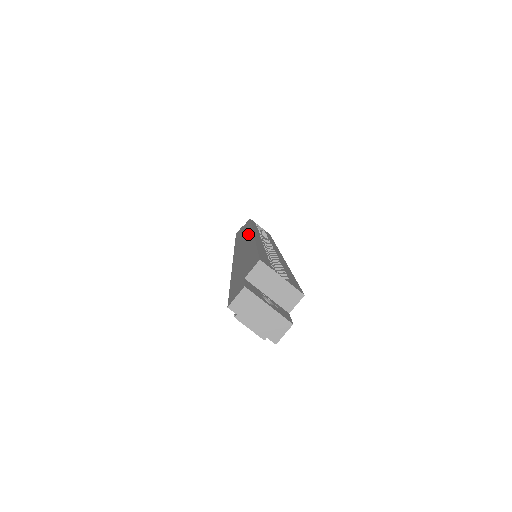
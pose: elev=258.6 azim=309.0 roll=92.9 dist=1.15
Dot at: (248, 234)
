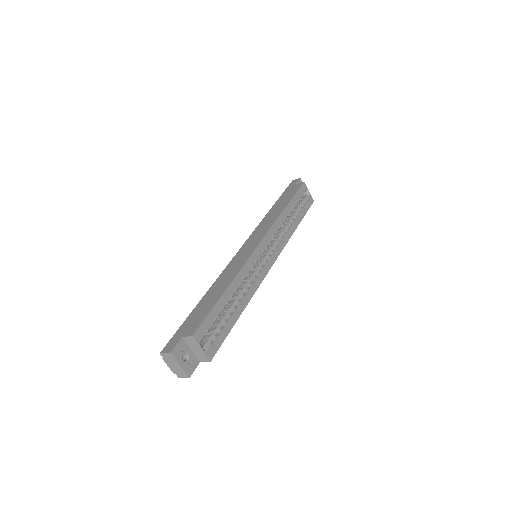
Dot at: (261, 236)
